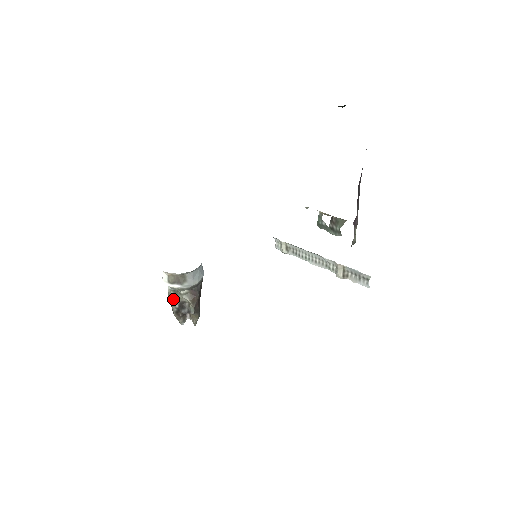
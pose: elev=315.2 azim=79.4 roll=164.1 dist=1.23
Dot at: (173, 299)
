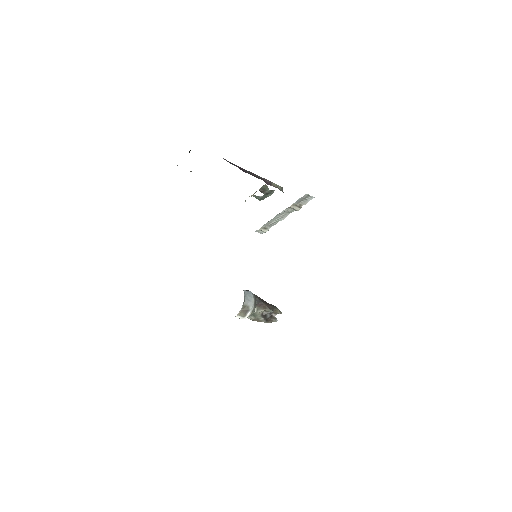
Dot at: (257, 319)
